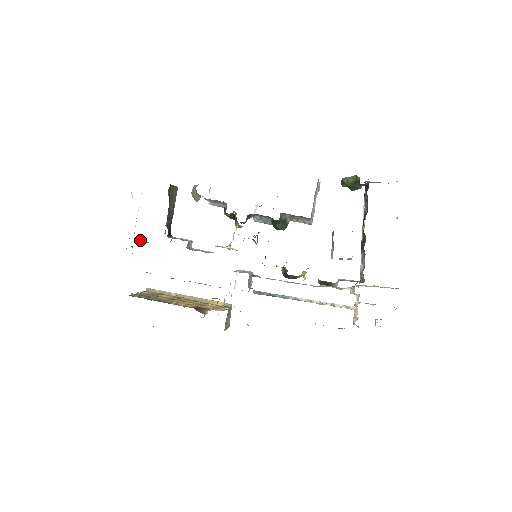
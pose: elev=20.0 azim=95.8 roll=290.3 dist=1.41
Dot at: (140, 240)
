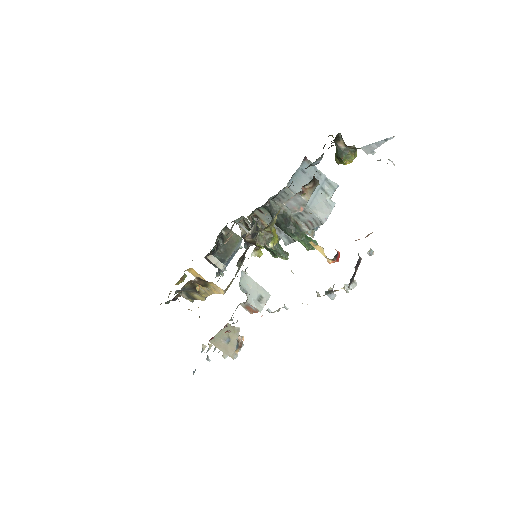
Dot at: occluded
